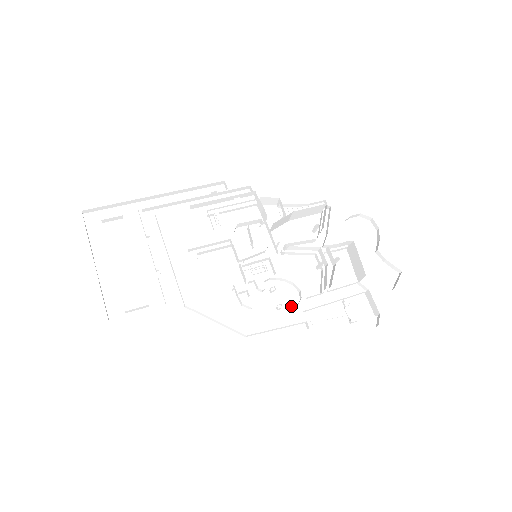
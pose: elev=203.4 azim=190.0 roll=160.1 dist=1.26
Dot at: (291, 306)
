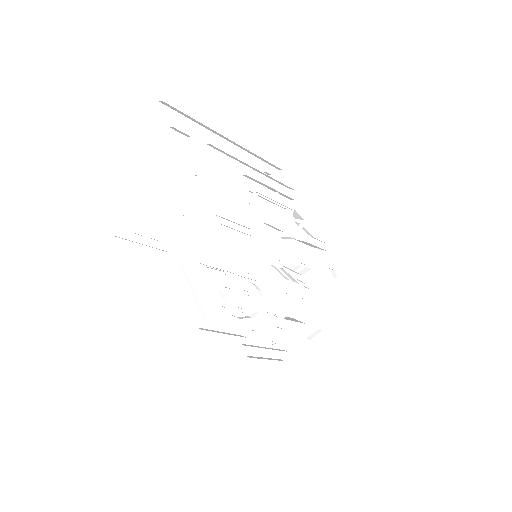
Dot at: (248, 312)
